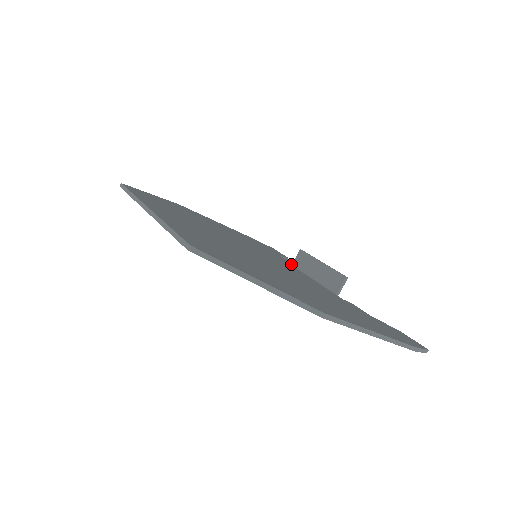
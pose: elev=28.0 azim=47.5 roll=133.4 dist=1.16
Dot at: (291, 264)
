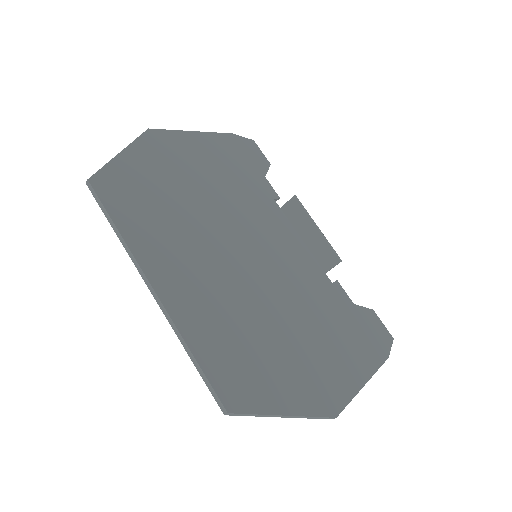
Dot at: (278, 198)
